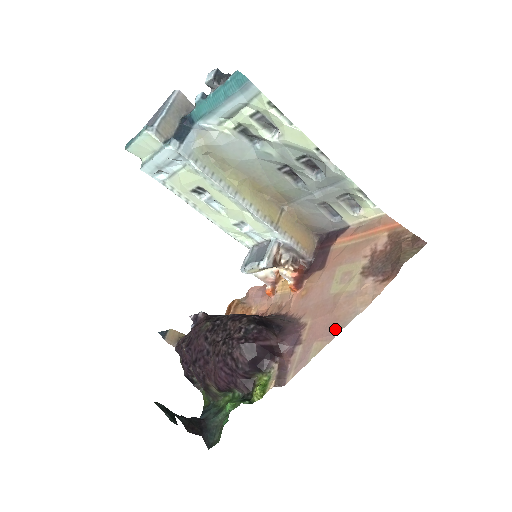
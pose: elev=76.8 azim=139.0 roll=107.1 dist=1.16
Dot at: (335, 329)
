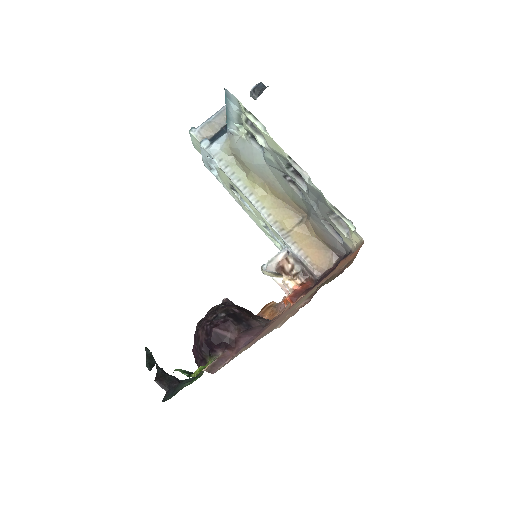
Dot at: (260, 338)
